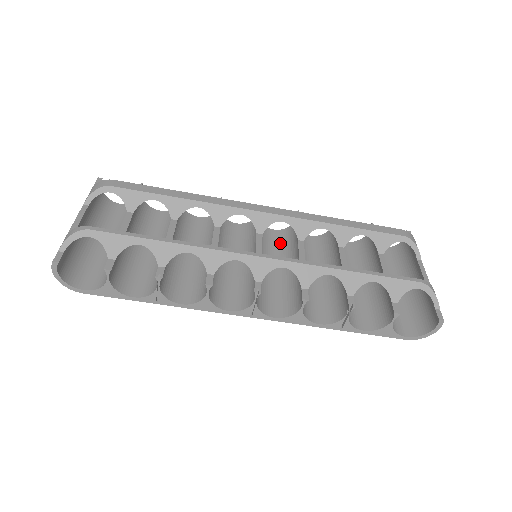
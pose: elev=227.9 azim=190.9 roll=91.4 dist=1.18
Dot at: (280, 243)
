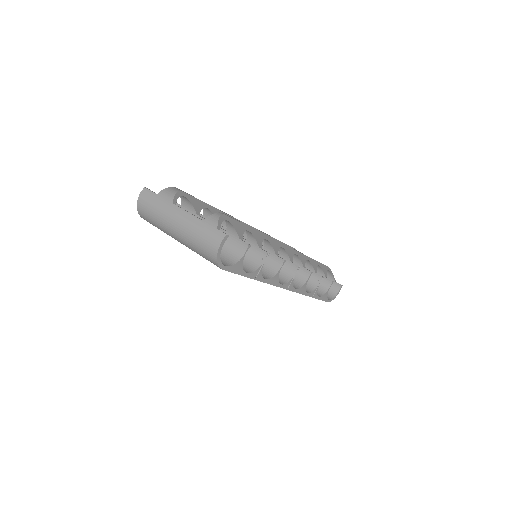
Dot at: occluded
